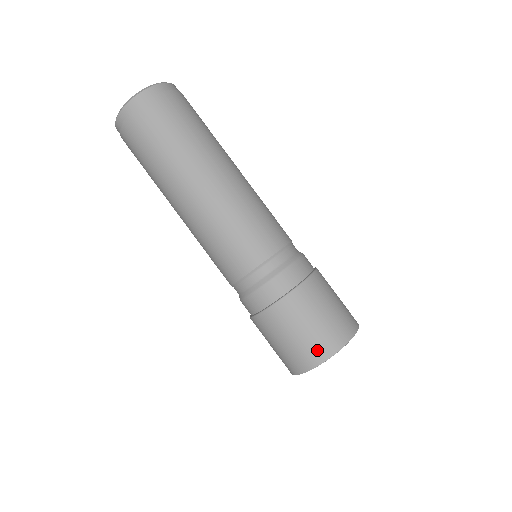
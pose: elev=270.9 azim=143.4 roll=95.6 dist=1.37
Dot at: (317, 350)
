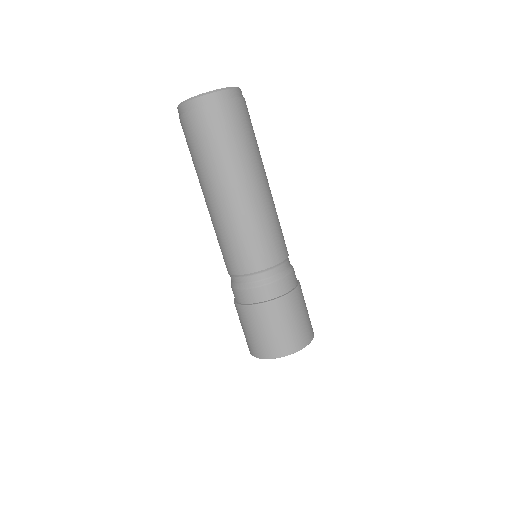
Dot at: (286, 345)
